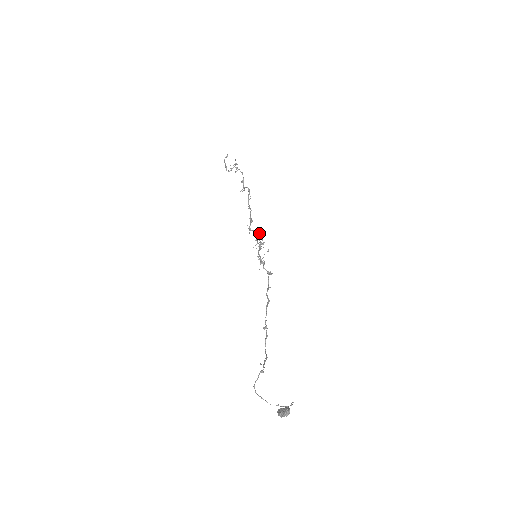
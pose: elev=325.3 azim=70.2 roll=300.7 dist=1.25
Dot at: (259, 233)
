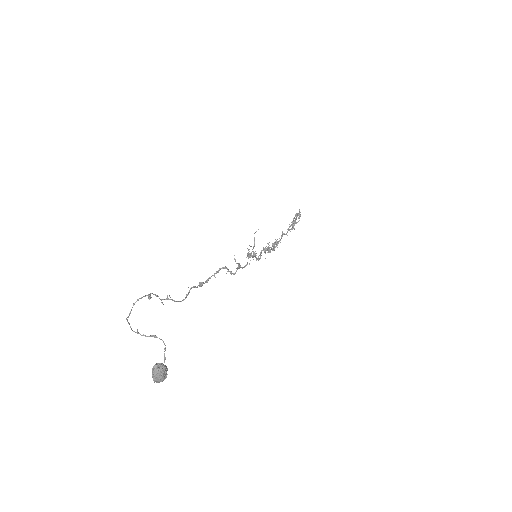
Dot at: (275, 244)
